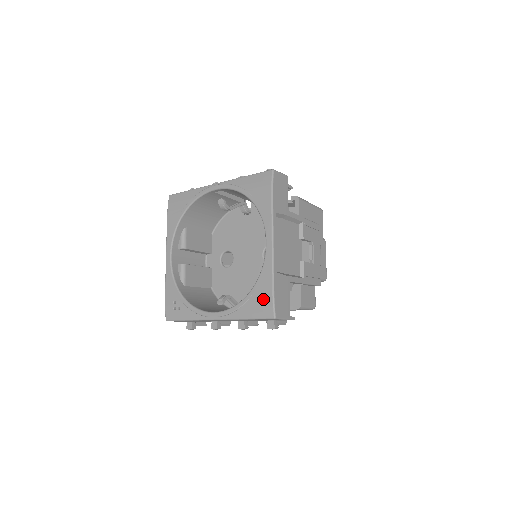
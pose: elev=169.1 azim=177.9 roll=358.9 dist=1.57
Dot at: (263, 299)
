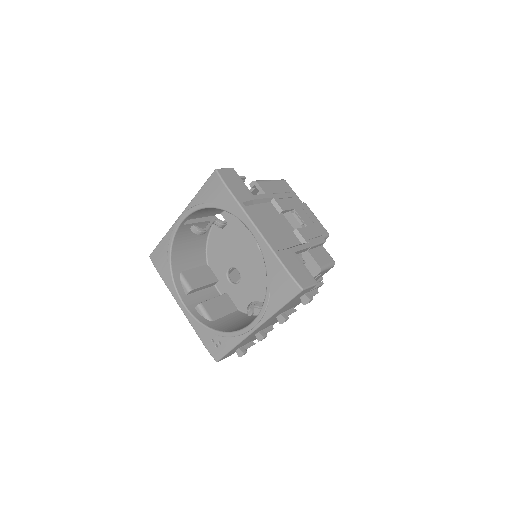
Dot at: (281, 281)
